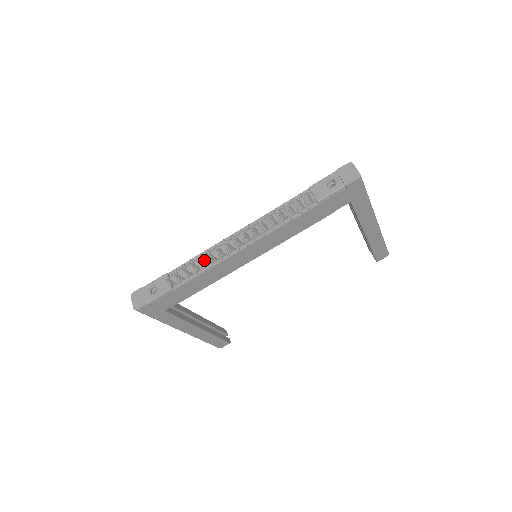
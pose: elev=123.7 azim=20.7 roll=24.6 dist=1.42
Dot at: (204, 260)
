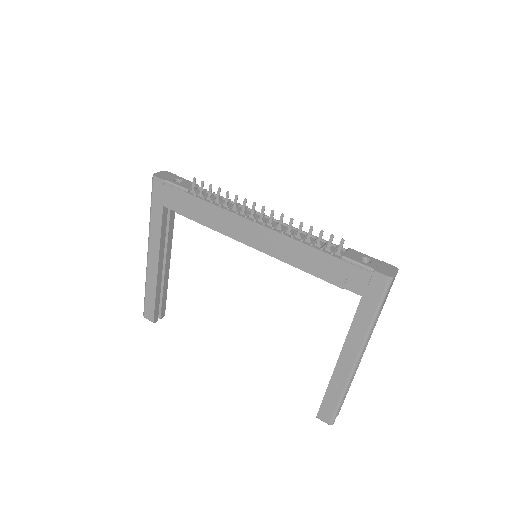
Dot at: occluded
